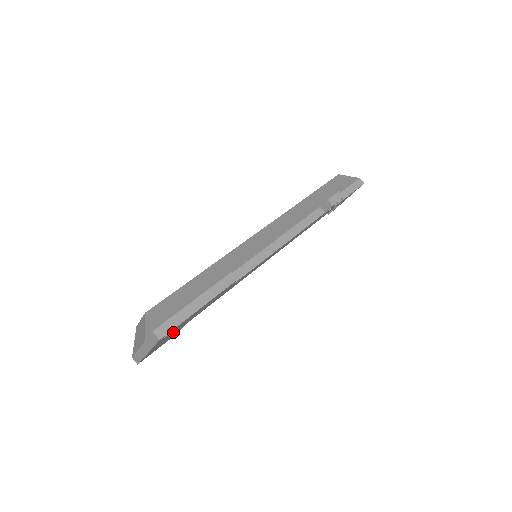
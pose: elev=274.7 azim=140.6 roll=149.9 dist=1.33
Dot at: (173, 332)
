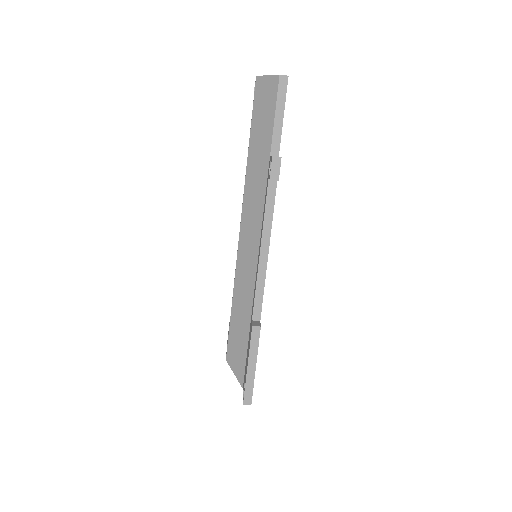
Dot at: occluded
